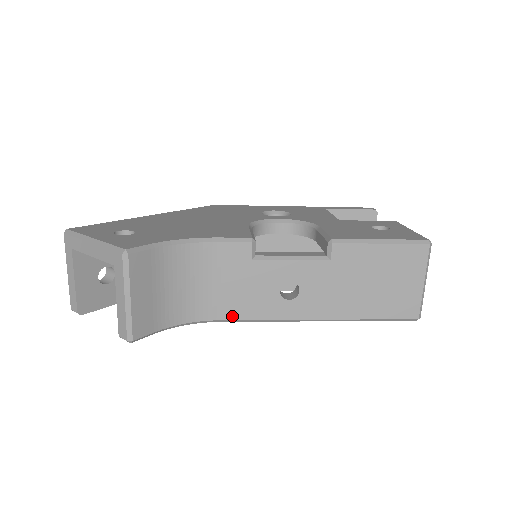
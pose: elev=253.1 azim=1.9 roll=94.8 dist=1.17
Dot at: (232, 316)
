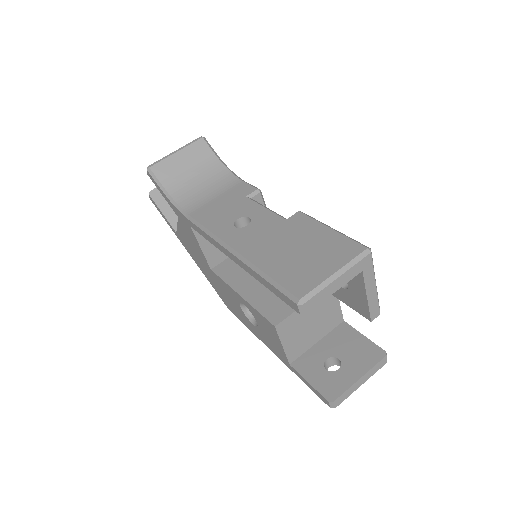
Dot at: (198, 217)
